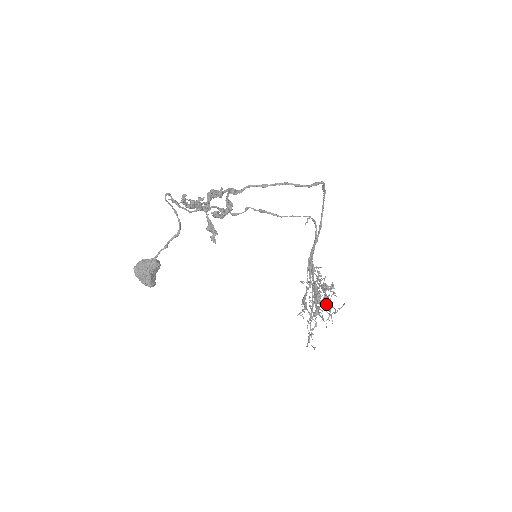
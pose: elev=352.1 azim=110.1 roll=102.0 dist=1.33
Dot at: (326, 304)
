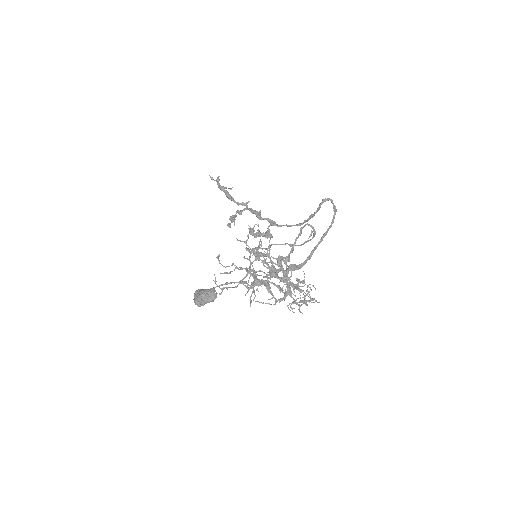
Dot at: (270, 274)
